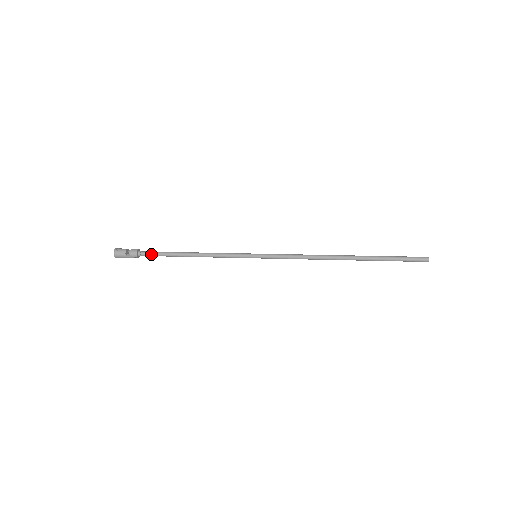
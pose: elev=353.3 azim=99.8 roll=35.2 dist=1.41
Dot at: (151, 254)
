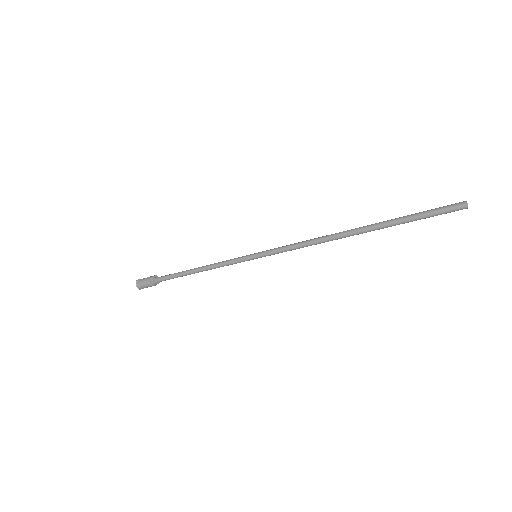
Dot at: (165, 276)
